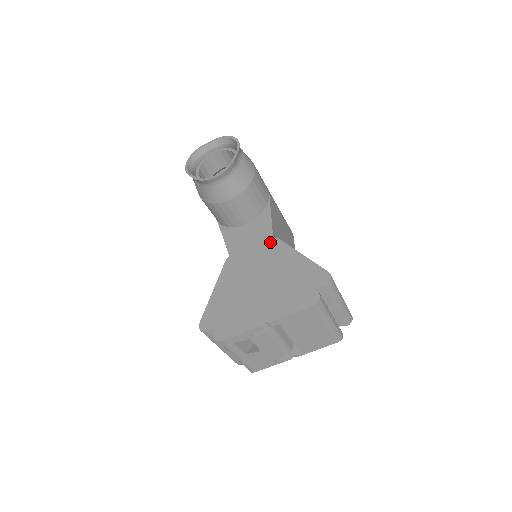
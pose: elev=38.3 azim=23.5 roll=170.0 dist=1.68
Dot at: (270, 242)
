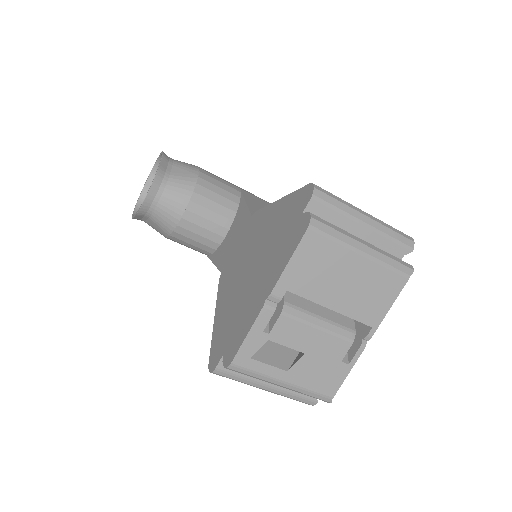
Dot at: (250, 222)
